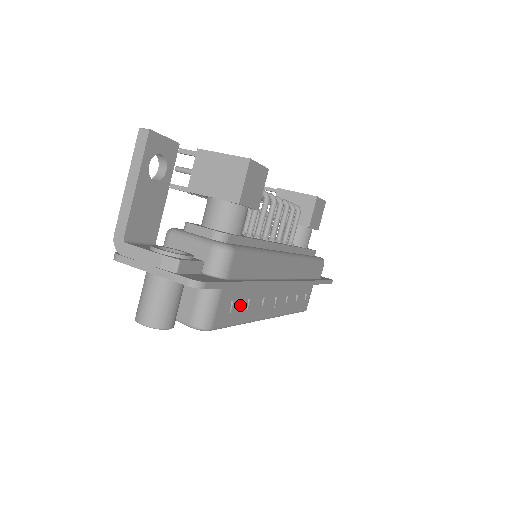
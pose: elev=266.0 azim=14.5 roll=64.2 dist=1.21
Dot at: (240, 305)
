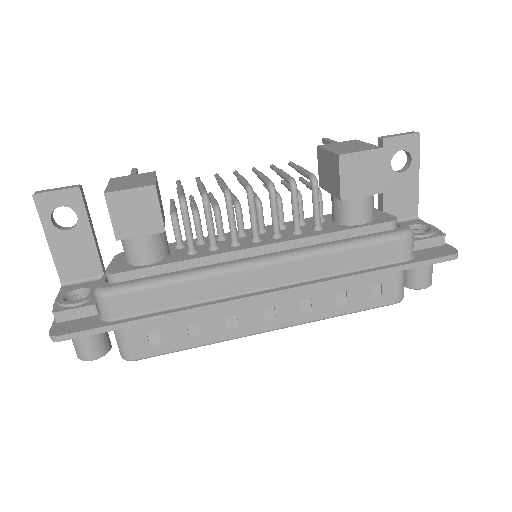
Dot at: (179, 332)
